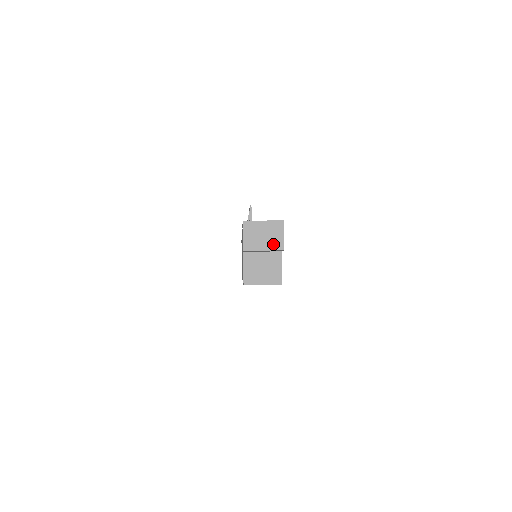
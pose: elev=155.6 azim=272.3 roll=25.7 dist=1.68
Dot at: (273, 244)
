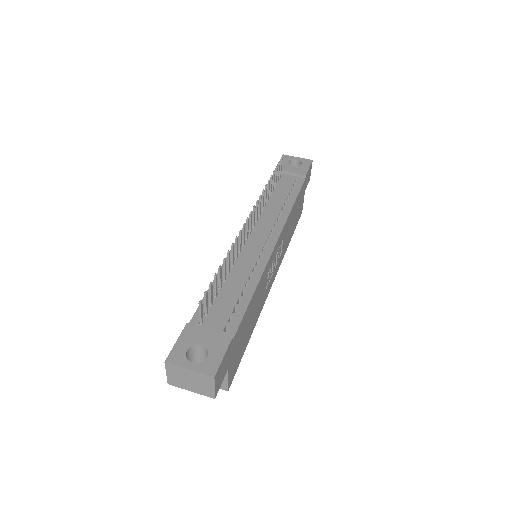
Dot at: (202, 390)
